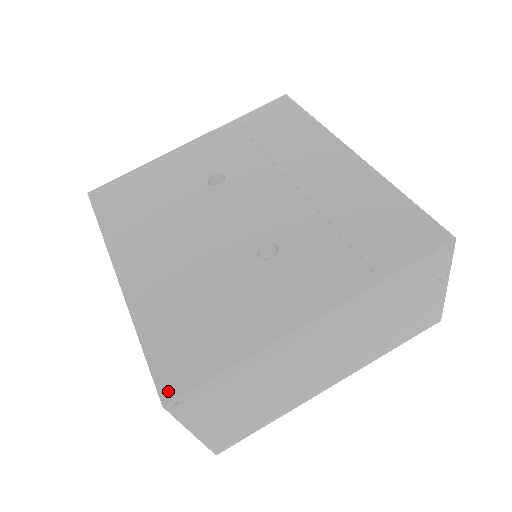
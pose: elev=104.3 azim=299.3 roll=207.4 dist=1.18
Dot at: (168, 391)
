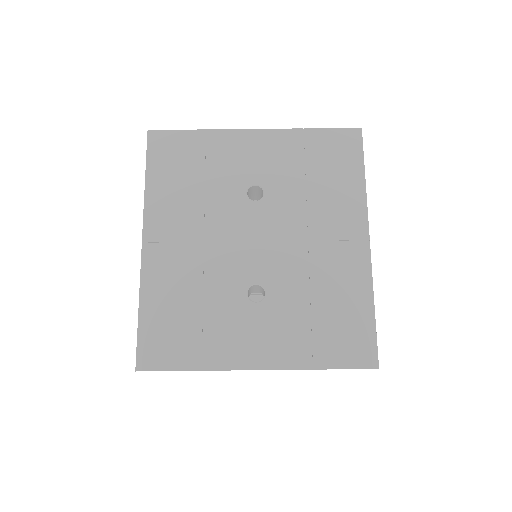
Dot at: (143, 363)
